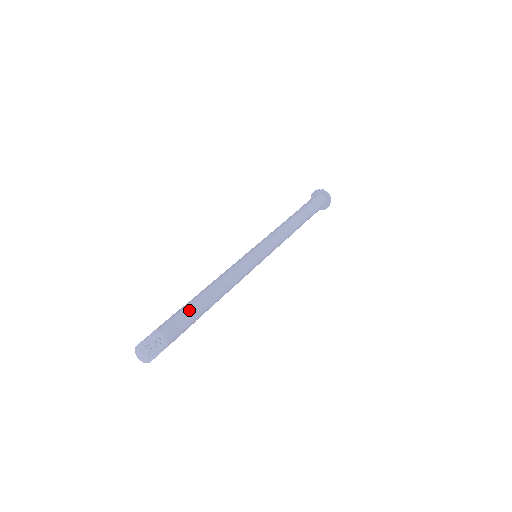
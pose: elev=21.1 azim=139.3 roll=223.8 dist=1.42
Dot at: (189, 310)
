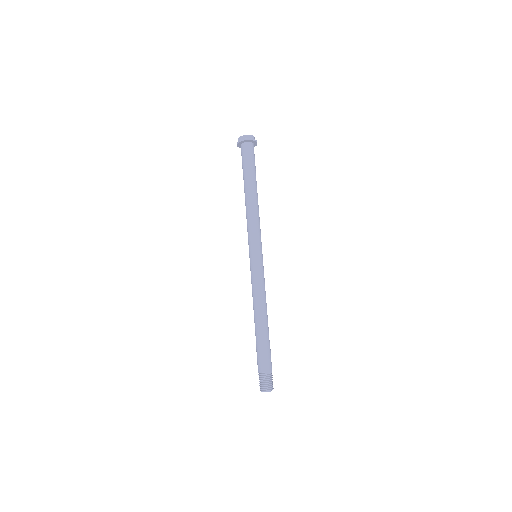
Dot at: (266, 344)
